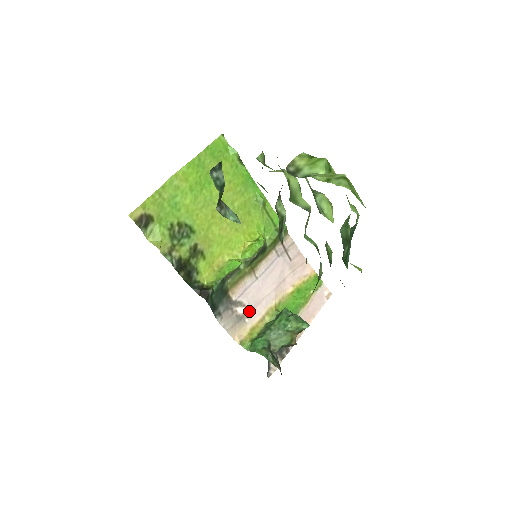
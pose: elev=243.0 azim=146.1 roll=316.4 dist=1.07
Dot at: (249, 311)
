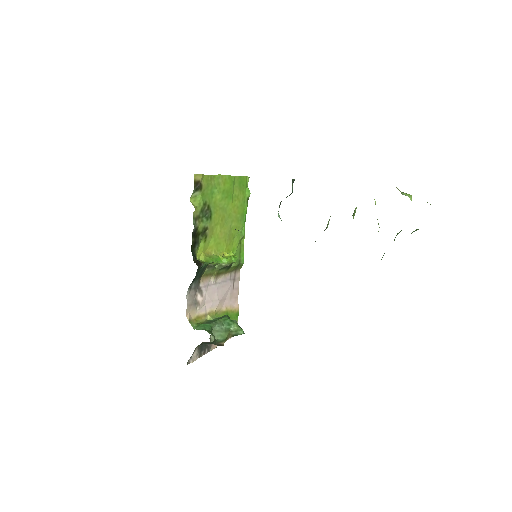
Dot at: (202, 302)
